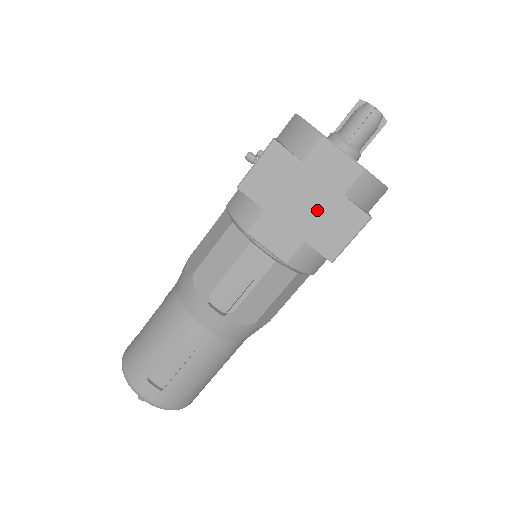
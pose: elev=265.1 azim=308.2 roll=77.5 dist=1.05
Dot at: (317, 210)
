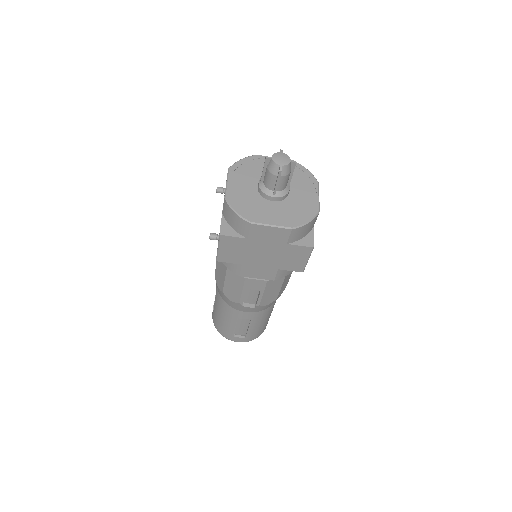
Dot at: (275, 255)
